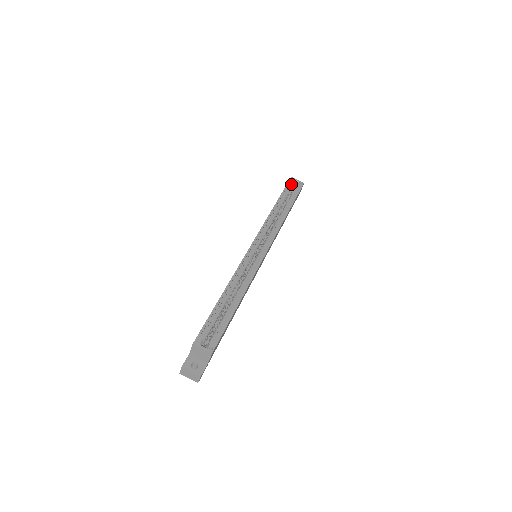
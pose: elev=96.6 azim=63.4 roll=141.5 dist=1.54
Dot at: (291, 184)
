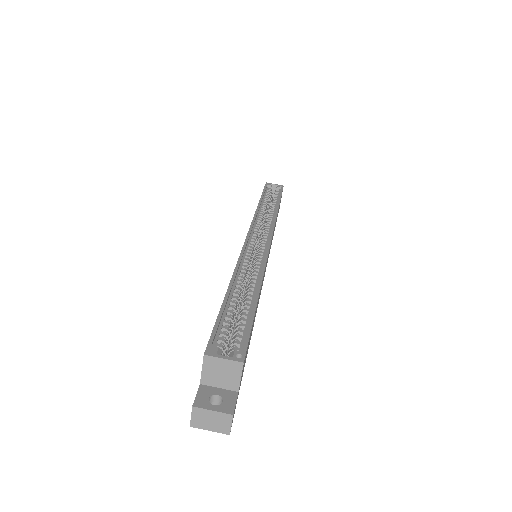
Dot at: (269, 188)
